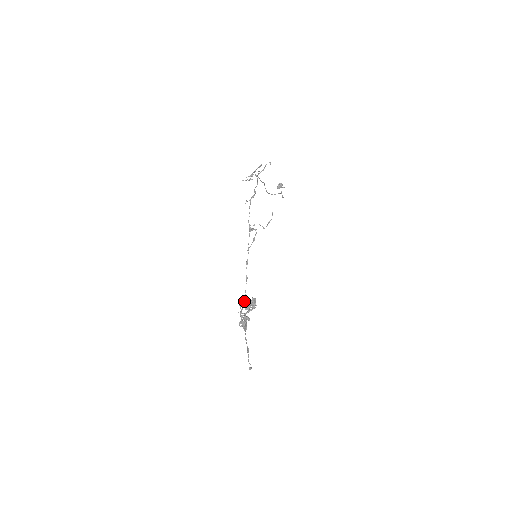
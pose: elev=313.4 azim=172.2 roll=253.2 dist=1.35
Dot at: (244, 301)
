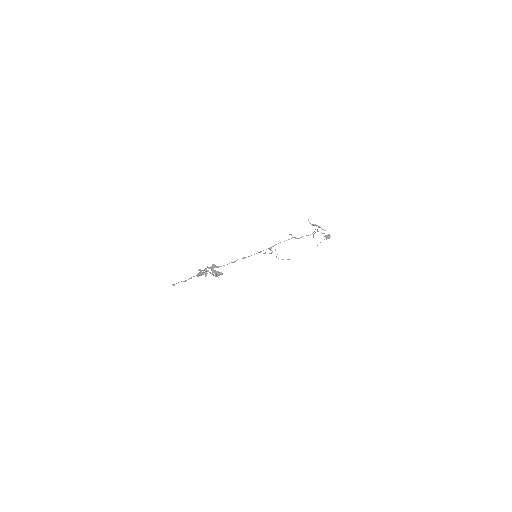
Dot at: (217, 267)
